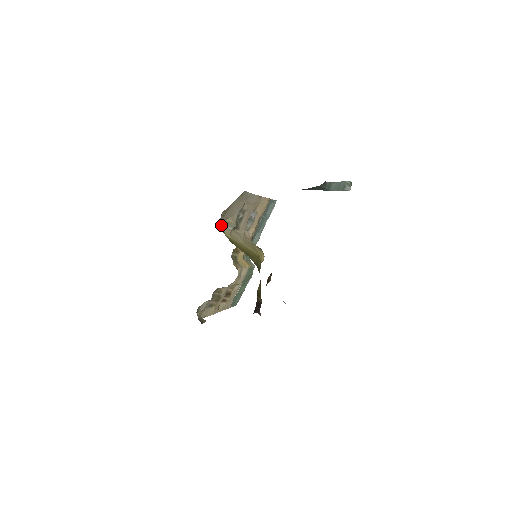
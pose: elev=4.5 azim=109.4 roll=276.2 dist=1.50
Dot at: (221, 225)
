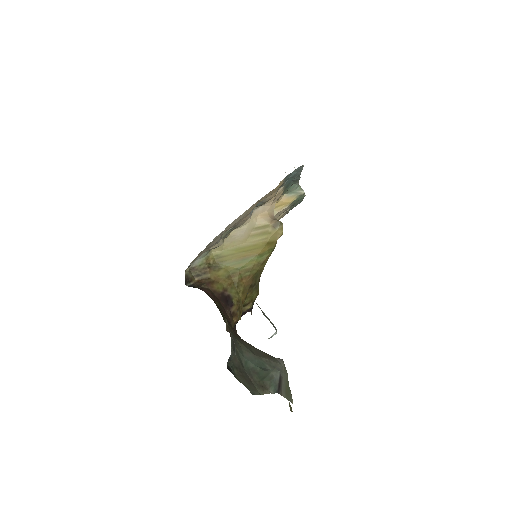
Dot at: (200, 256)
